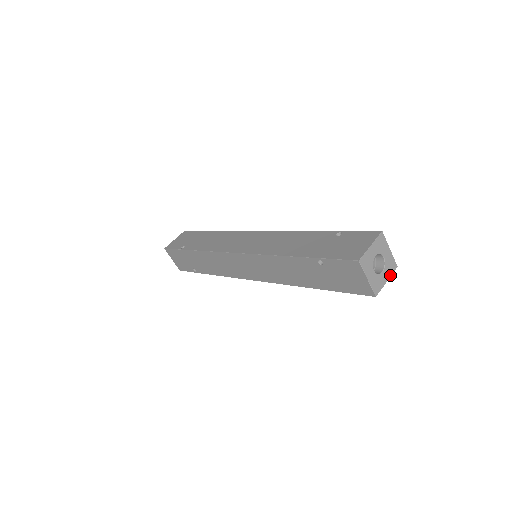
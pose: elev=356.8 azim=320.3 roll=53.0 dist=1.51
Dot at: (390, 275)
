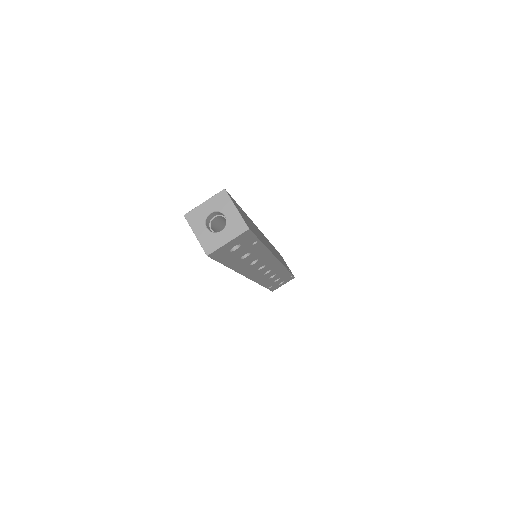
Dot at: (234, 236)
